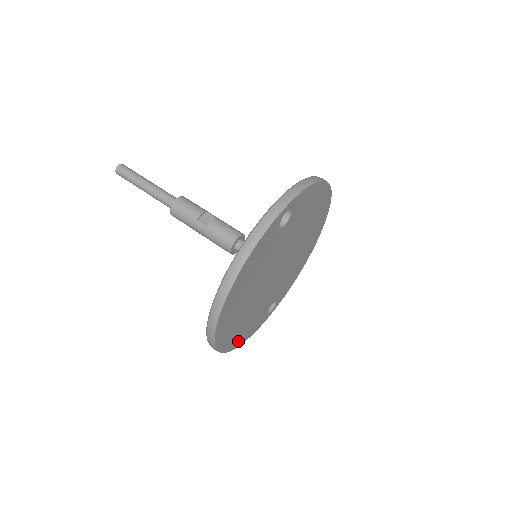
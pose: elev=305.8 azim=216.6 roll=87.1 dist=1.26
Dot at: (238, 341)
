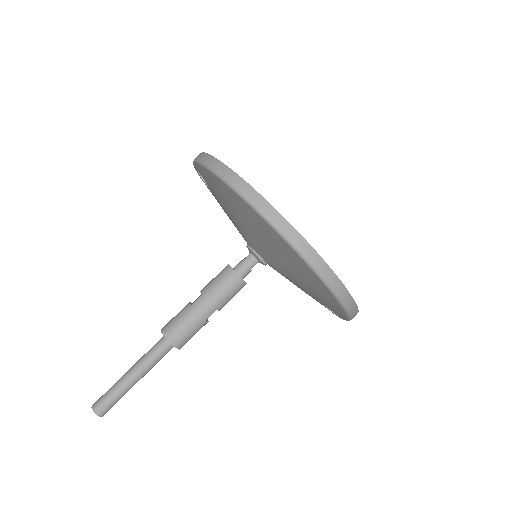
Dot at: occluded
